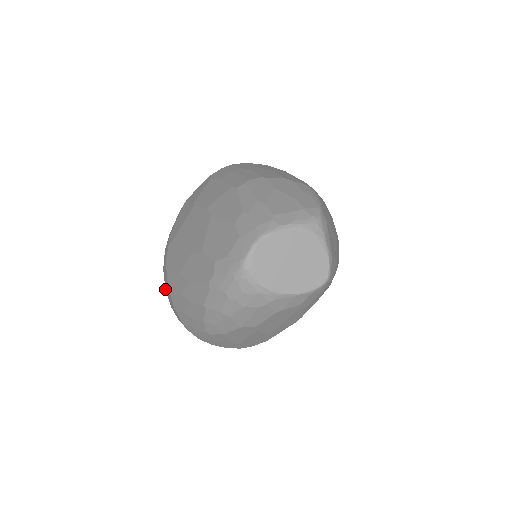
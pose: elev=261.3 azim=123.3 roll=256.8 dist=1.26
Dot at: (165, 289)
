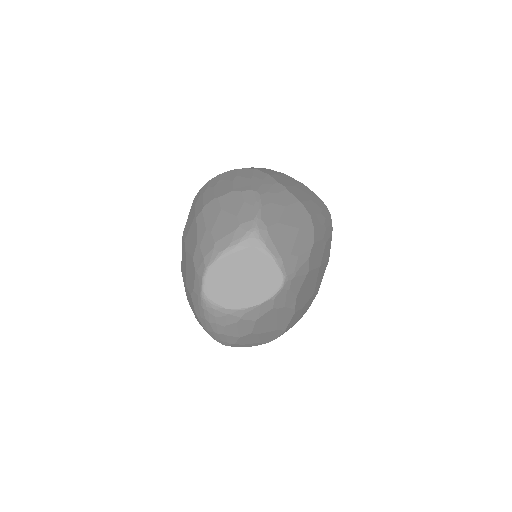
Dot at: occluded
